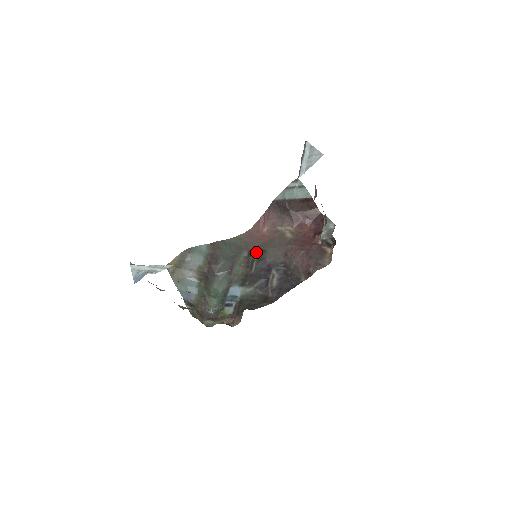
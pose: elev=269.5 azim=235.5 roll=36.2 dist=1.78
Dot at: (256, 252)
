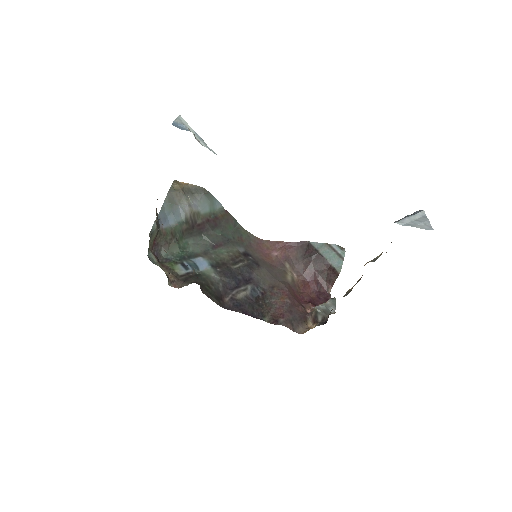
Dot at: (251, 258)
